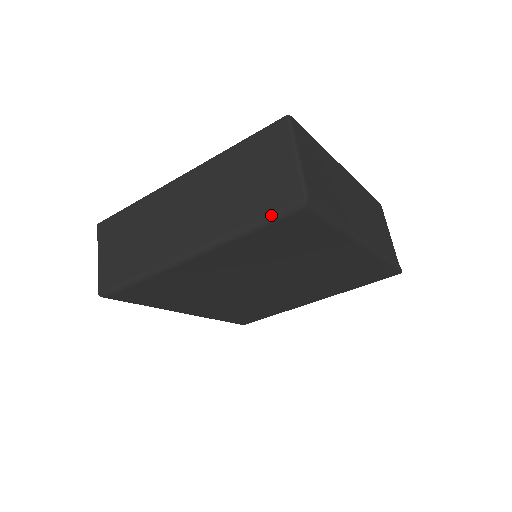
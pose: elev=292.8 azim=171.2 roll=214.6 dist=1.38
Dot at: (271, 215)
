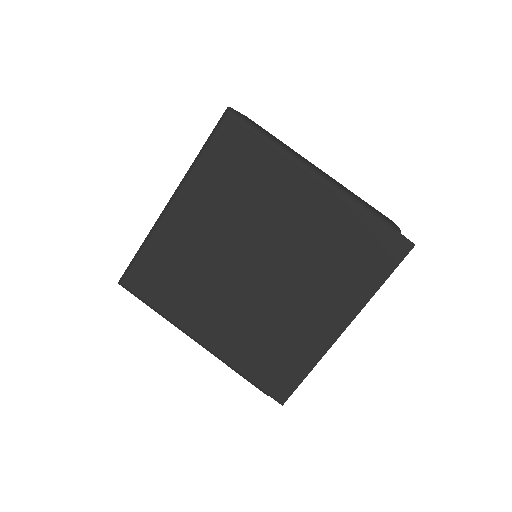
Dot at: (211, 133)
